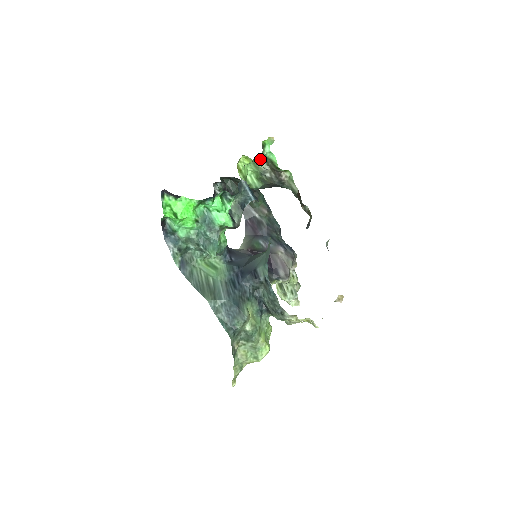
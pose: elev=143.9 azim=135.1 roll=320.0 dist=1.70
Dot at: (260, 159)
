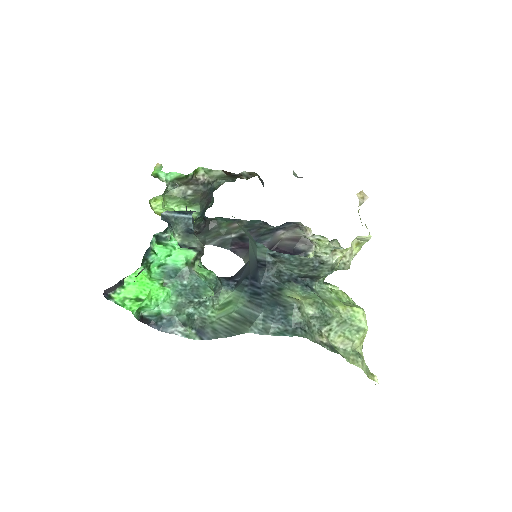
Dot at: (168, 189)
